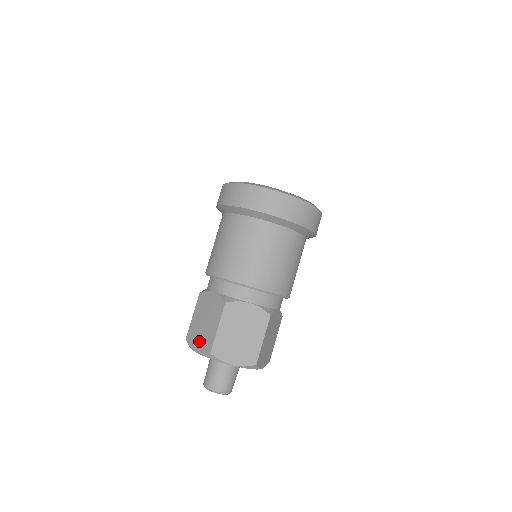
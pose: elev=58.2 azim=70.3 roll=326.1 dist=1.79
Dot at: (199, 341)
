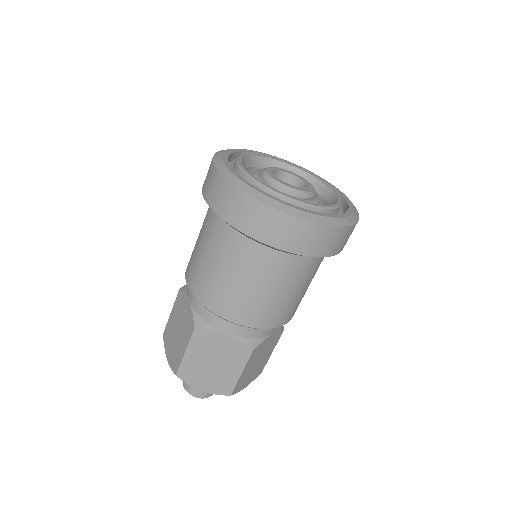
Dot at: (170, 350)
